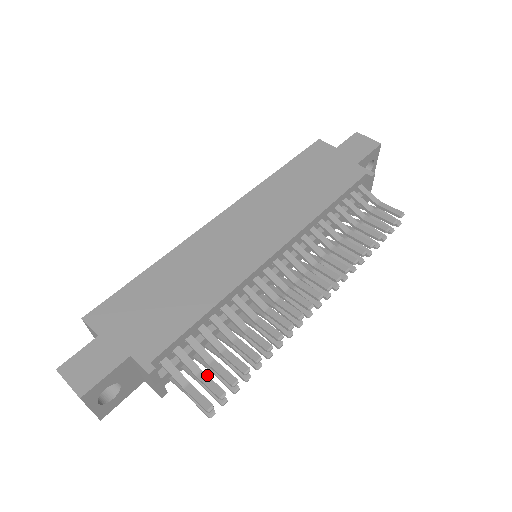
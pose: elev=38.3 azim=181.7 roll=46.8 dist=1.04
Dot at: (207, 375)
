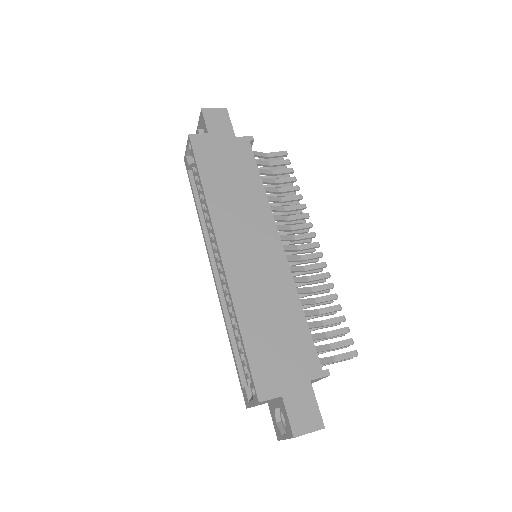
Dot at: (335, 343)
